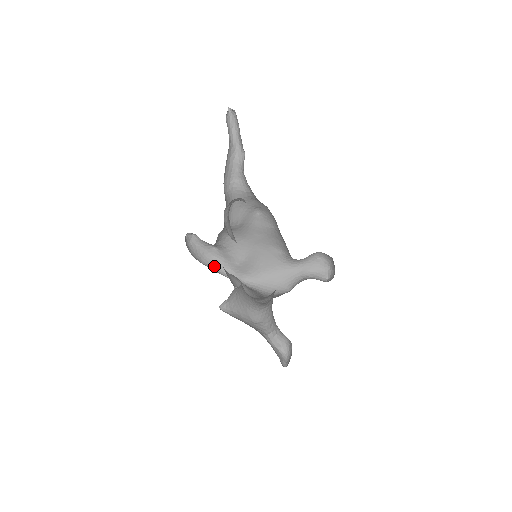
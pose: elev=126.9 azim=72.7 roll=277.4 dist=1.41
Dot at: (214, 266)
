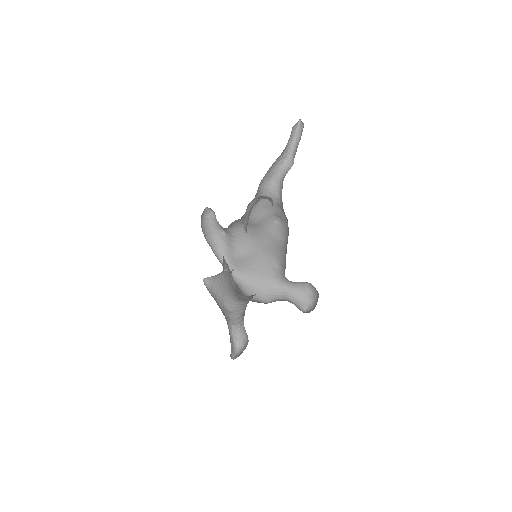
Dot at: (215, 247)
